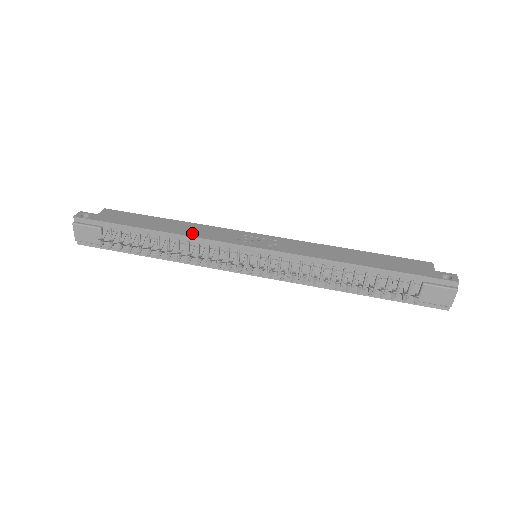
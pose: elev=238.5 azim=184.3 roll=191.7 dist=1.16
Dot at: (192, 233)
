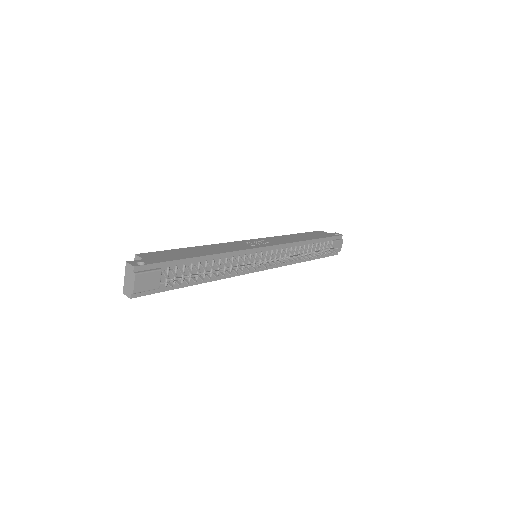
Dot at: (224, 250)
